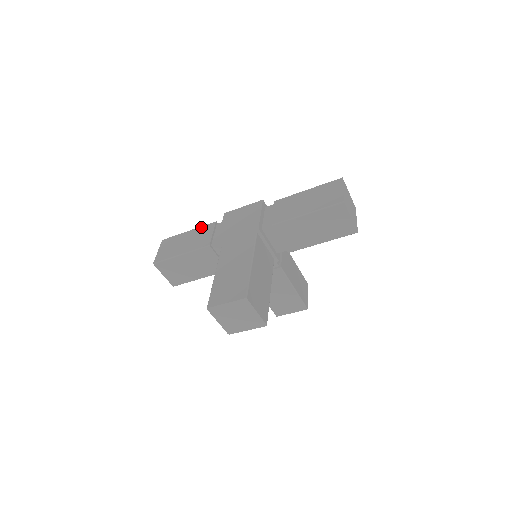
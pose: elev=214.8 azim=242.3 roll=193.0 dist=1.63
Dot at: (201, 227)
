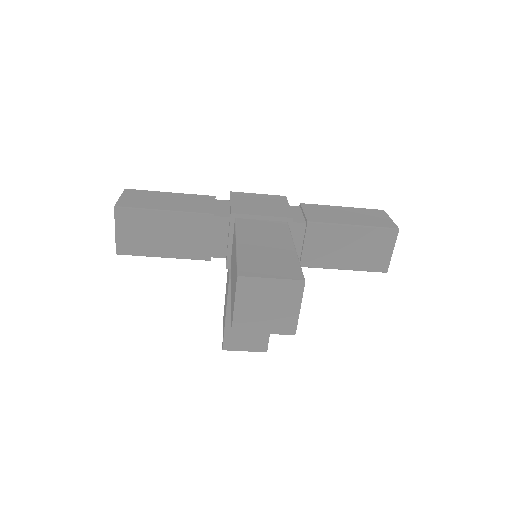
Dot at: (193, 194)
